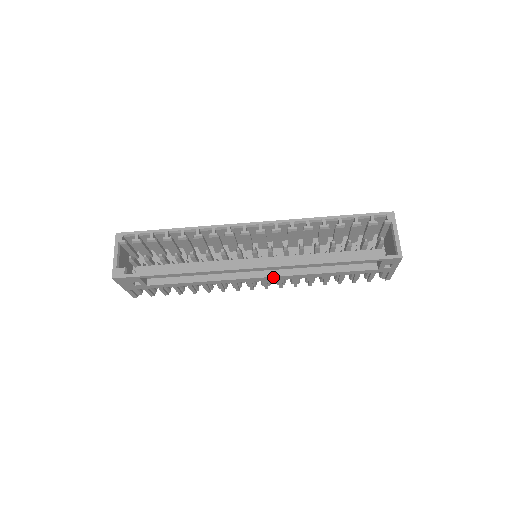
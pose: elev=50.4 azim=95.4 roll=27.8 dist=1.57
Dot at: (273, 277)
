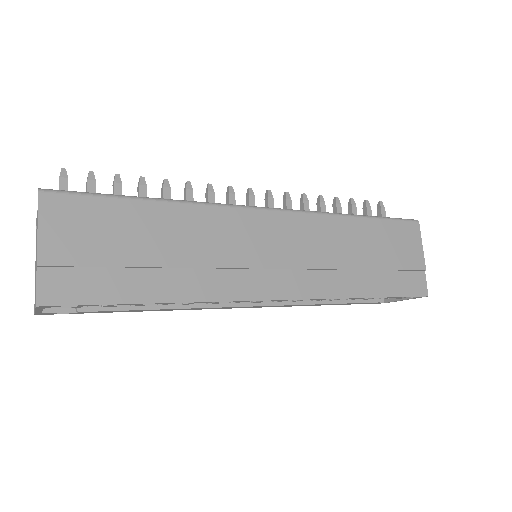
Dot at: occluded
